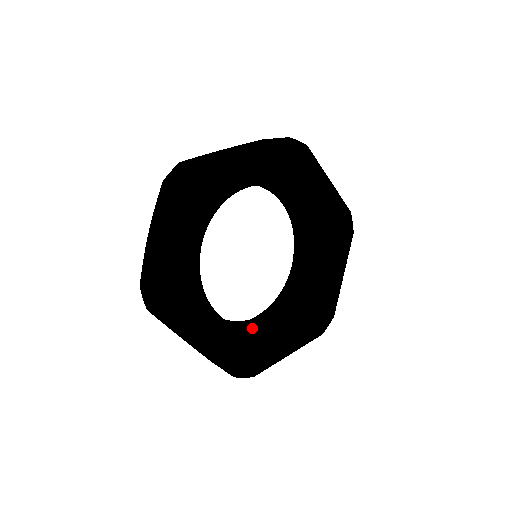
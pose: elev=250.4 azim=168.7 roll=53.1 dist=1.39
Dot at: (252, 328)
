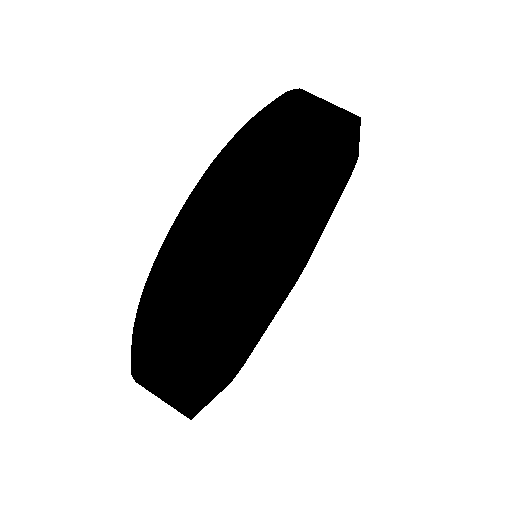
Dot at: occluded
